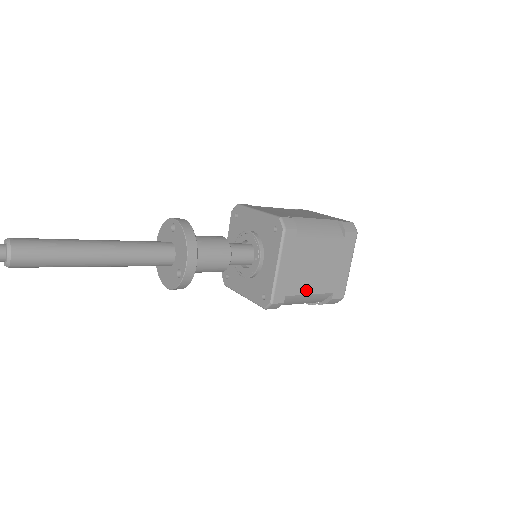
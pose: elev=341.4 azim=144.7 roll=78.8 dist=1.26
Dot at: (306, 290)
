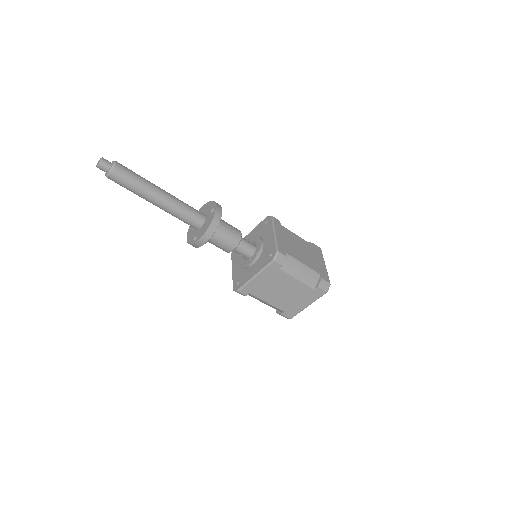
Dot at: (266, 299)
